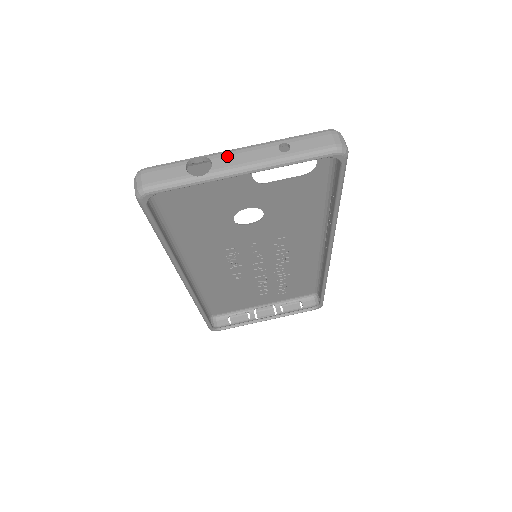
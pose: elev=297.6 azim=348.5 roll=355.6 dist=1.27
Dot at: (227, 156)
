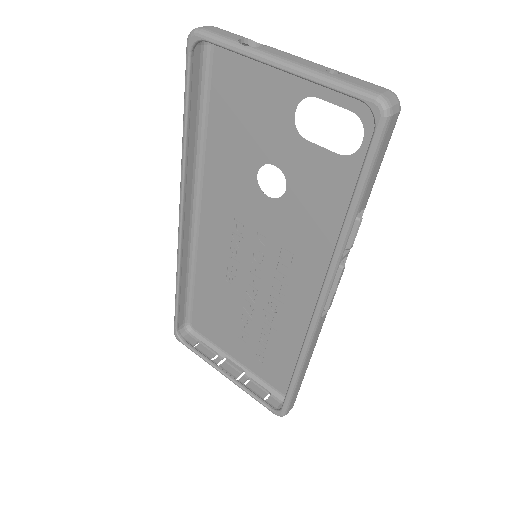
Dot at: (281, 51)
